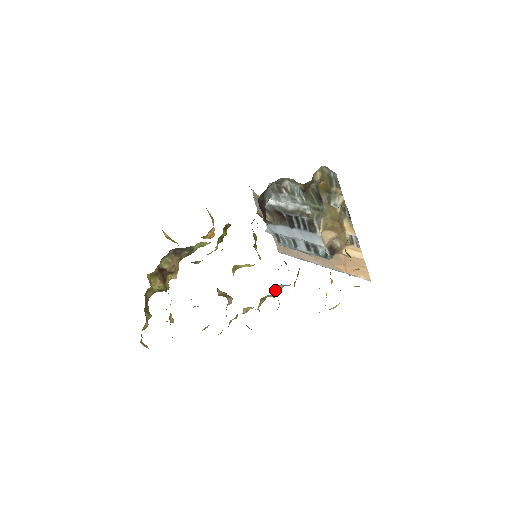
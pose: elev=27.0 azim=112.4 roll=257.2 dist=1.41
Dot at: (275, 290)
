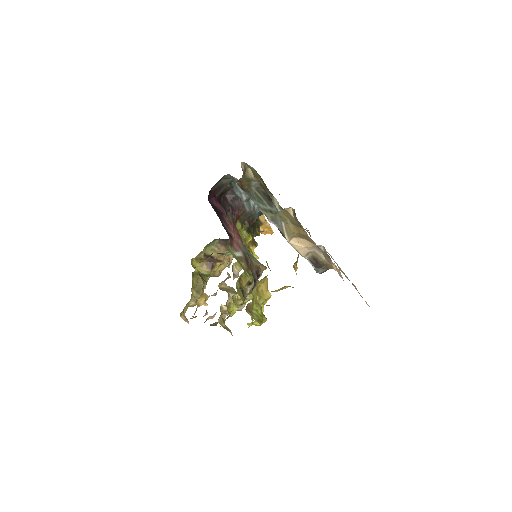
Dot at: occluded
